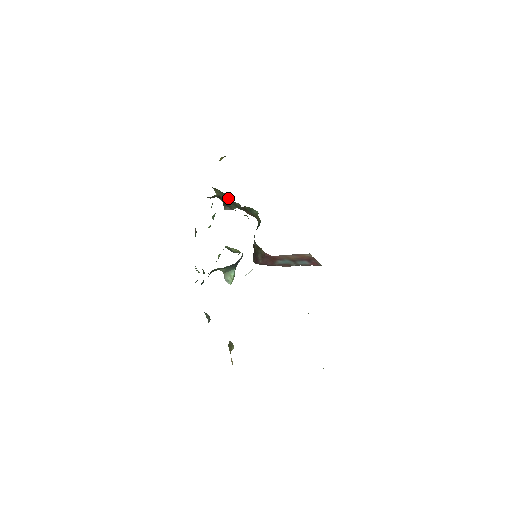
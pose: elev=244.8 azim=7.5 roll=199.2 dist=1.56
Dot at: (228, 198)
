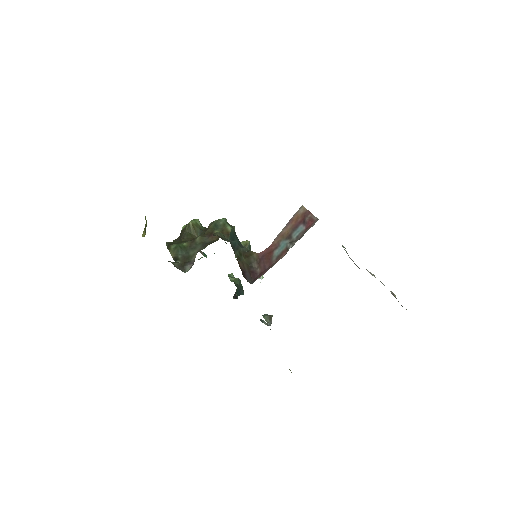
Dot at: (185, 245)
